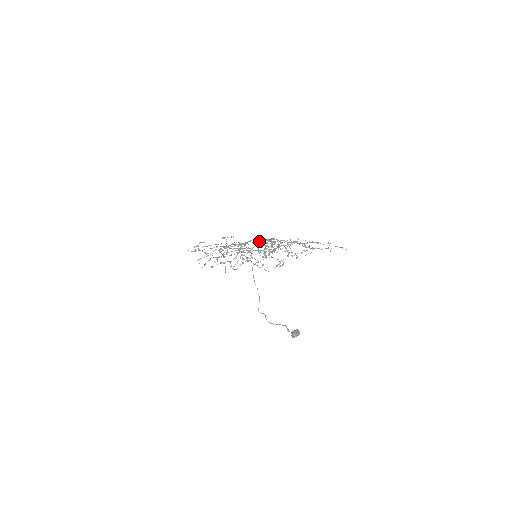
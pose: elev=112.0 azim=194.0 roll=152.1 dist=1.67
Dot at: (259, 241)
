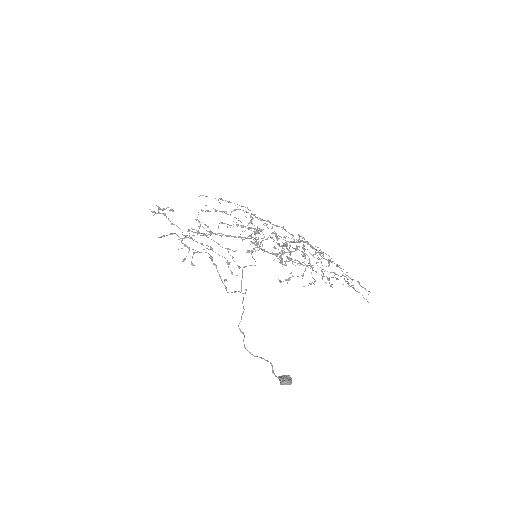
Dot at: occluded
